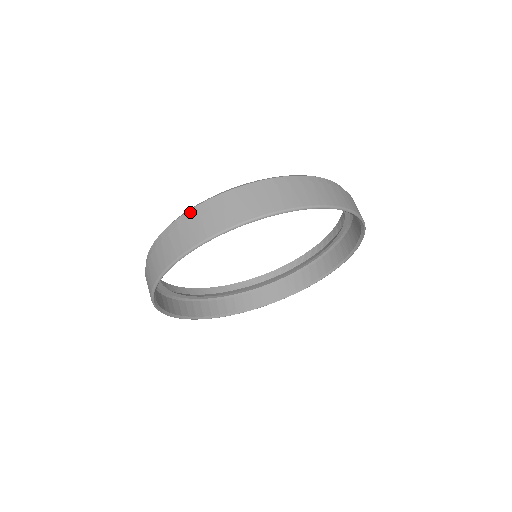
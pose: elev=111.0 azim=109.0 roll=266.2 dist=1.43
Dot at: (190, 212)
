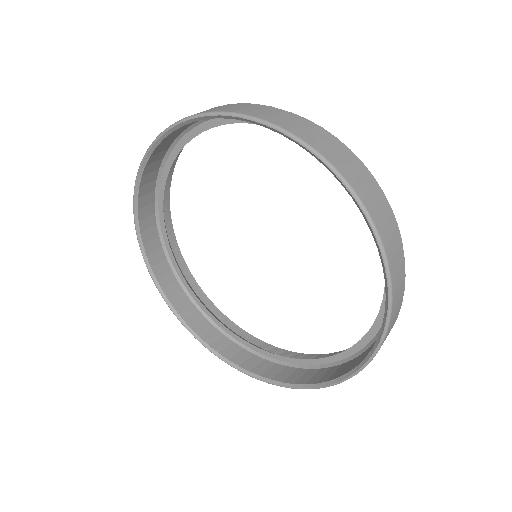
Dot at: occluded
